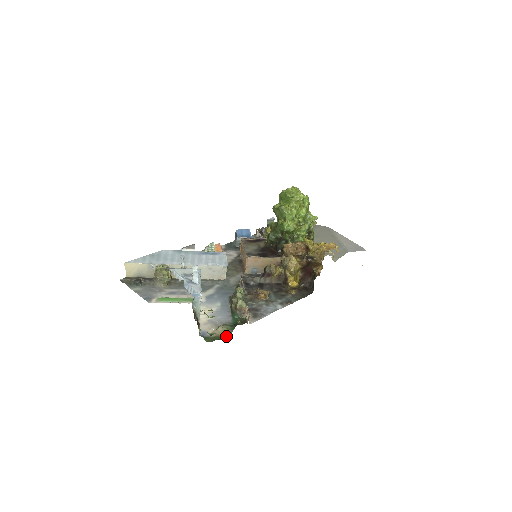
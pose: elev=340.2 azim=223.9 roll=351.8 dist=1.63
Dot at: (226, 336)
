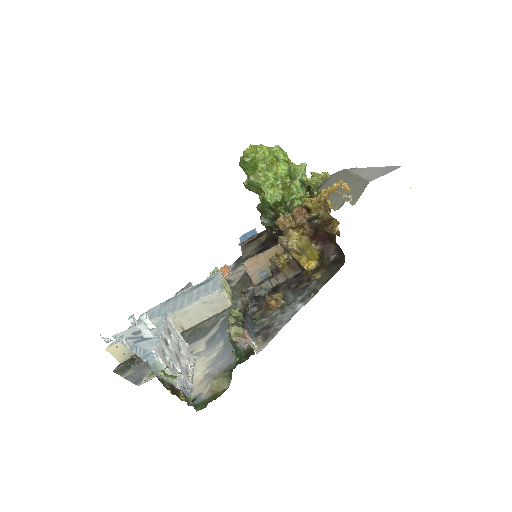
Dot at: (225, 389)
